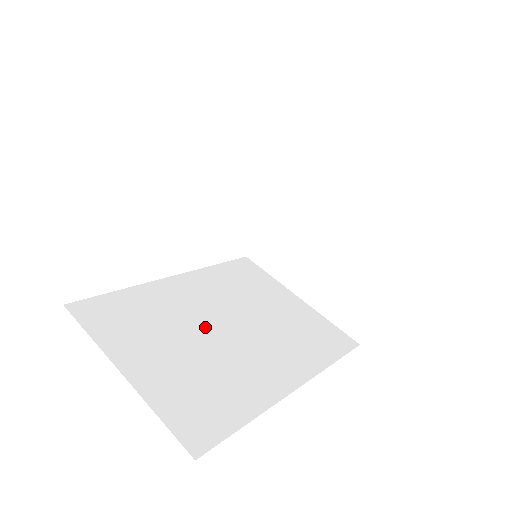
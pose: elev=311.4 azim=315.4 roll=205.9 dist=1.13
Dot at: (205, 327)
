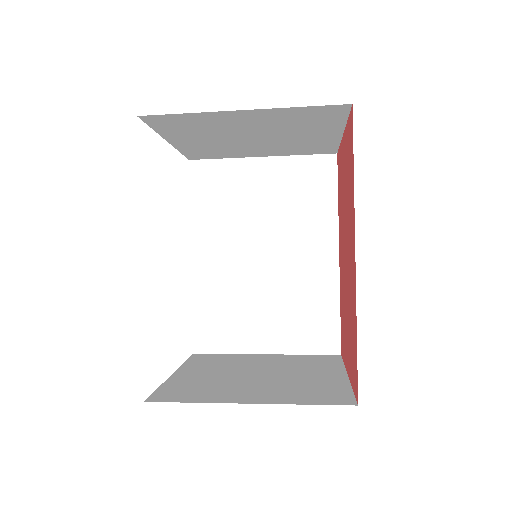
Dot at: occluded
